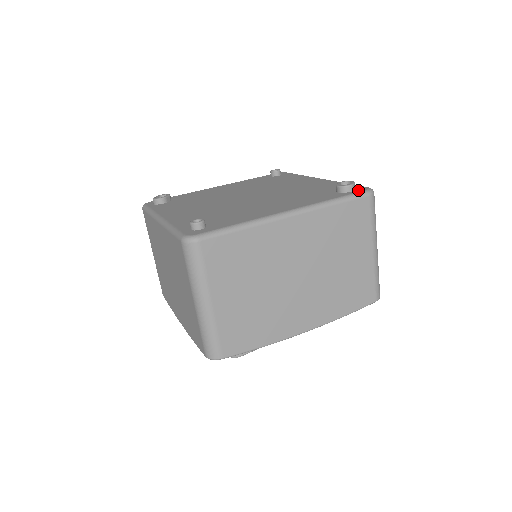
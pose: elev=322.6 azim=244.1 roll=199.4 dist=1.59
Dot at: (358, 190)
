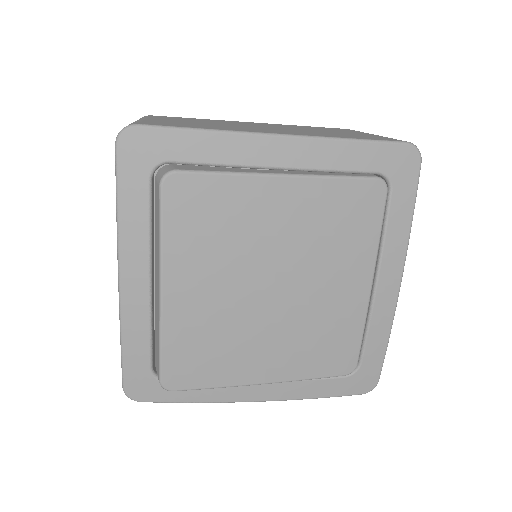
Dot at: occluded
